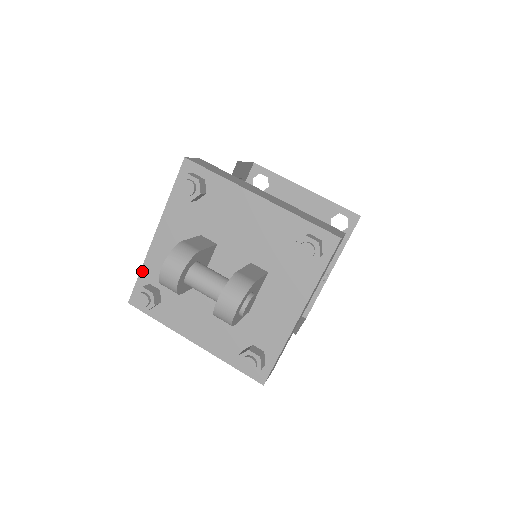
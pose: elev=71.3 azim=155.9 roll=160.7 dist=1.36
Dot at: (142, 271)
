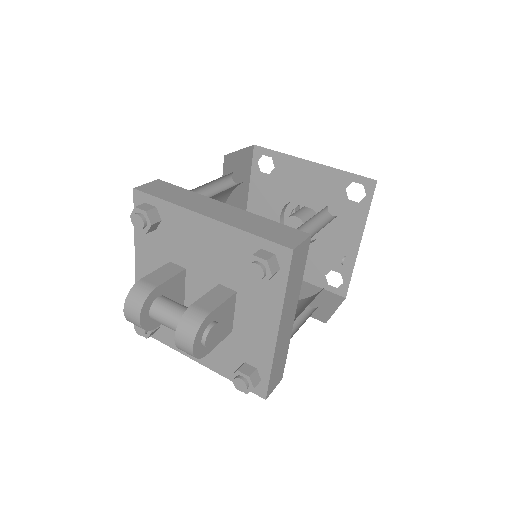
Dot at: occluded
